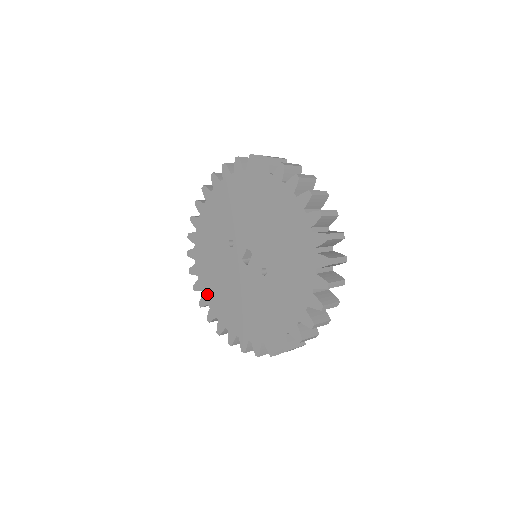
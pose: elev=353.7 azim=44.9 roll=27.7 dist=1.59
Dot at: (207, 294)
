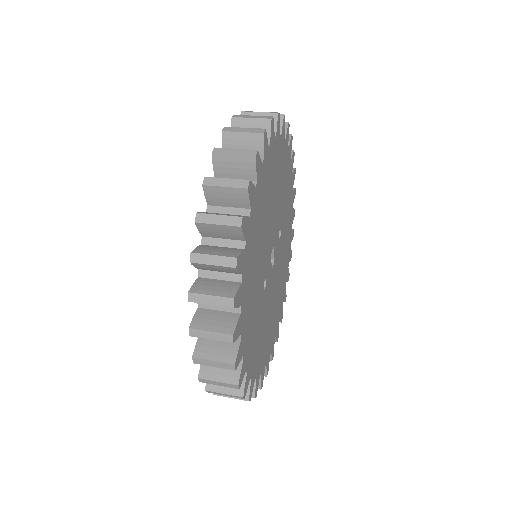
Dot at: occluded
